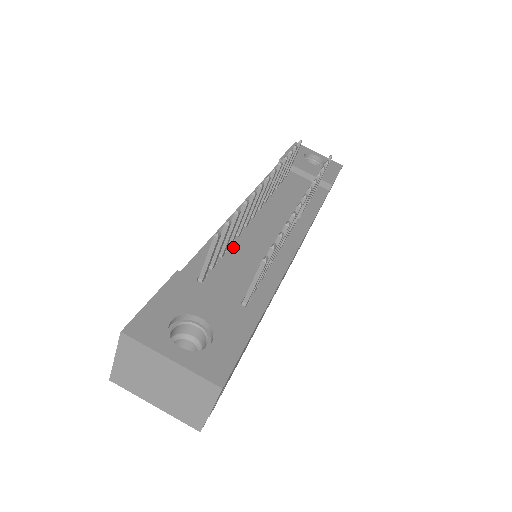
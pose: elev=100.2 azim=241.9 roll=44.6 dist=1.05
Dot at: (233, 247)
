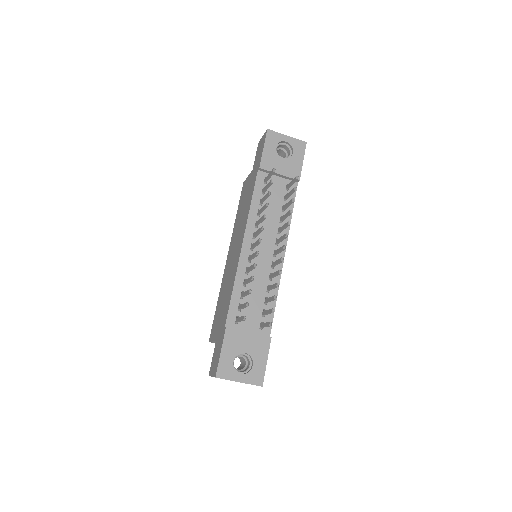
Dot at: (247, 286)
